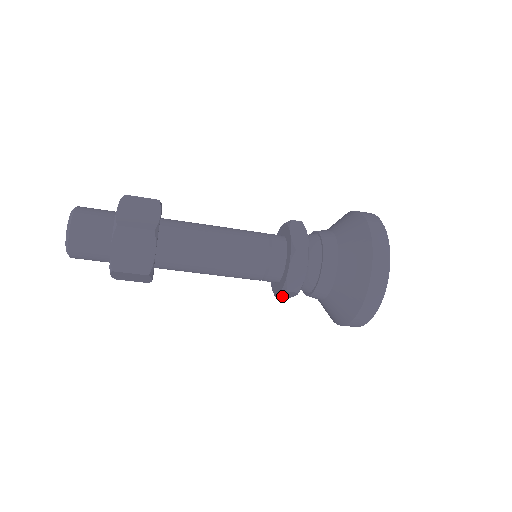
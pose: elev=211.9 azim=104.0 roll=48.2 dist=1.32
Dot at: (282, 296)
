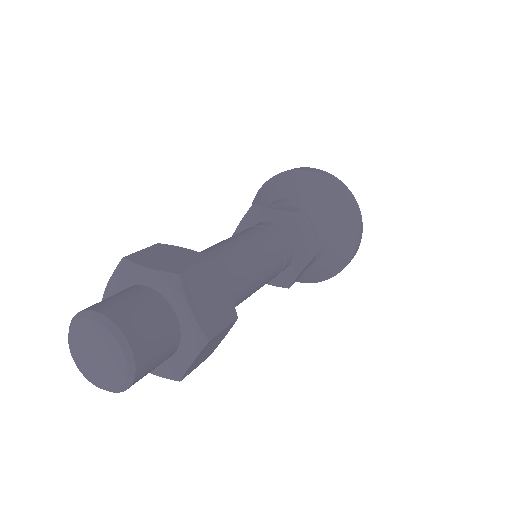
Dot at: occluded
